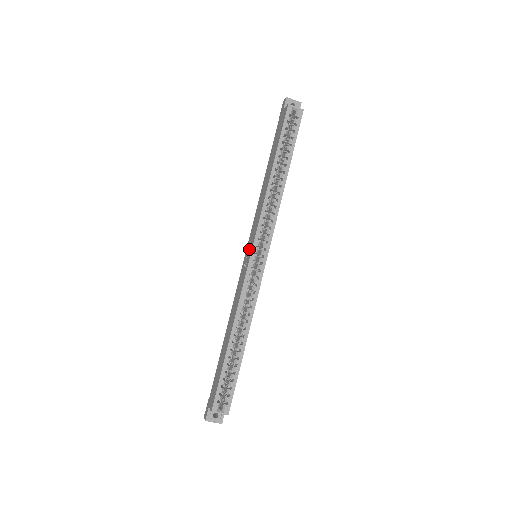
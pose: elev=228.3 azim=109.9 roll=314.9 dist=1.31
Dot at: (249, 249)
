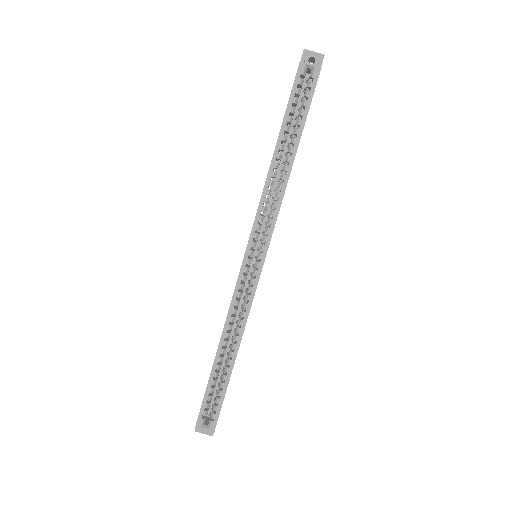
Dot at: occluded
